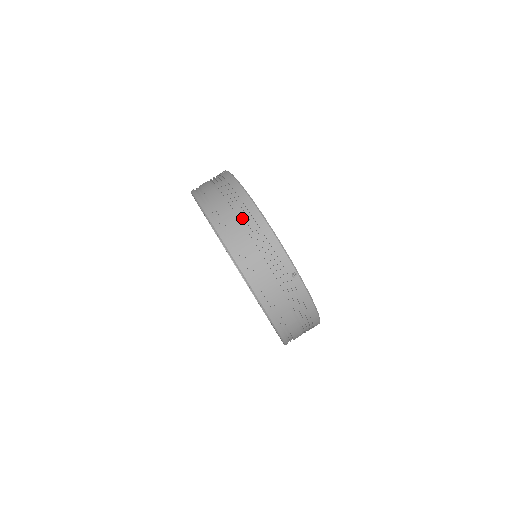
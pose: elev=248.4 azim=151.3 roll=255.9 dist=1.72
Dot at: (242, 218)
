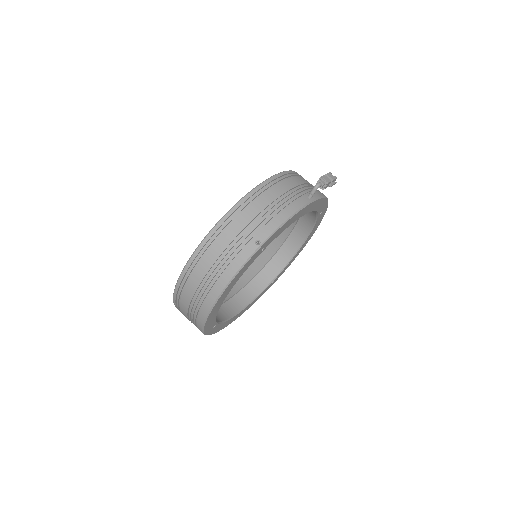
Dot at: (198, 299)
